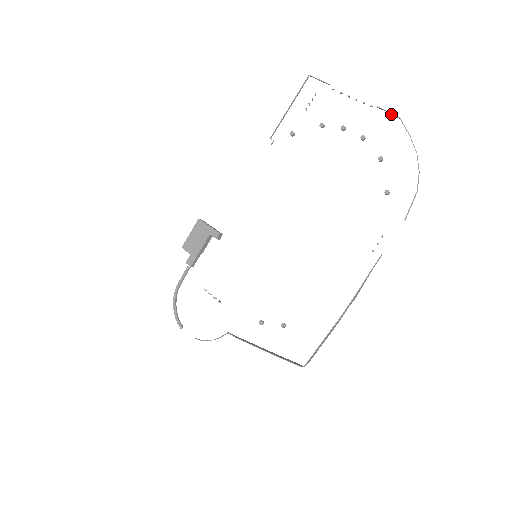
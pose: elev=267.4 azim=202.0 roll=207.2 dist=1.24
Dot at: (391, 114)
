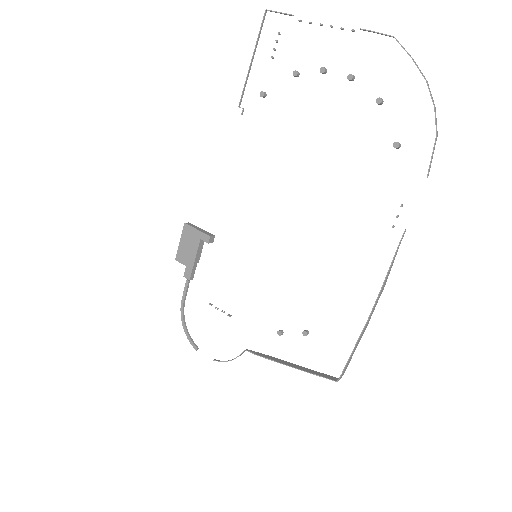
Dot at: (381, 34)
